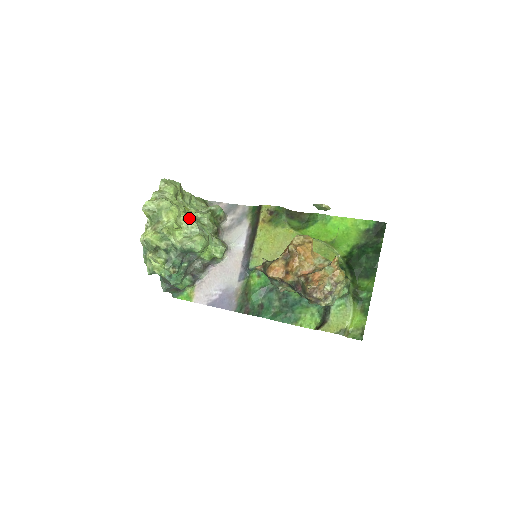
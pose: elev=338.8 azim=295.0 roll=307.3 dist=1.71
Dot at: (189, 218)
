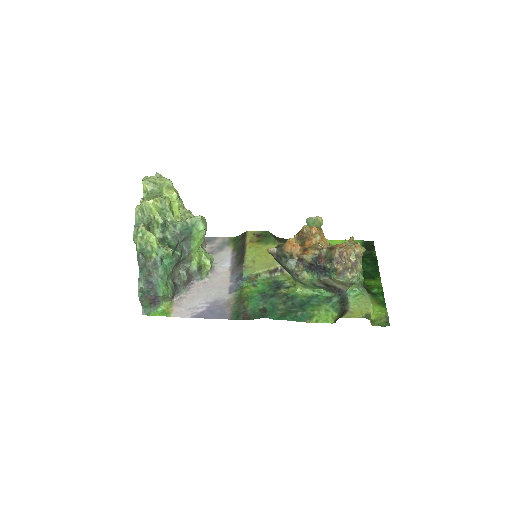
Dot at: (185, 209)
